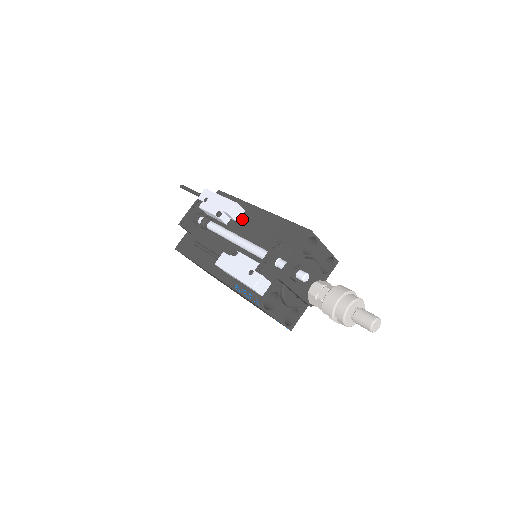
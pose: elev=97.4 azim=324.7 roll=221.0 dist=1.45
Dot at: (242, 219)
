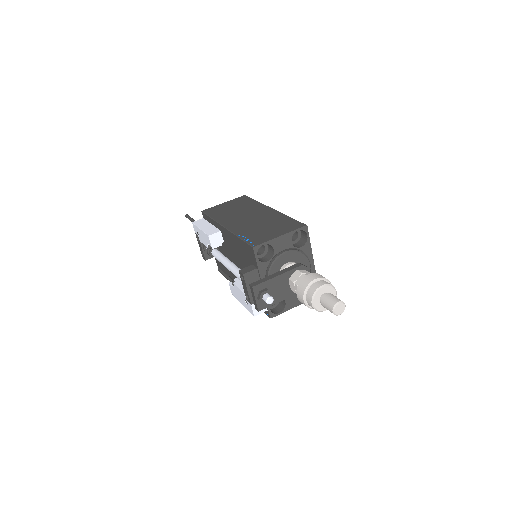
Dot at: (224, 240)
